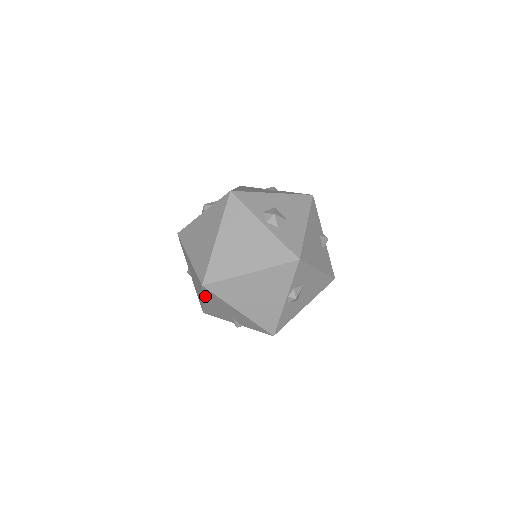
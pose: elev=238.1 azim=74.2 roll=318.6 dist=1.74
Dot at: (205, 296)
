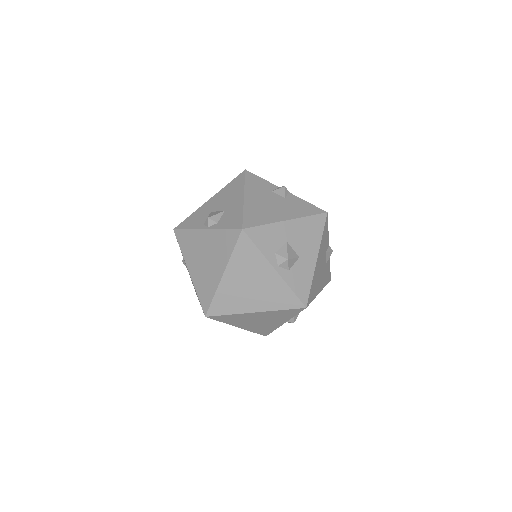
Dot at: occluded
